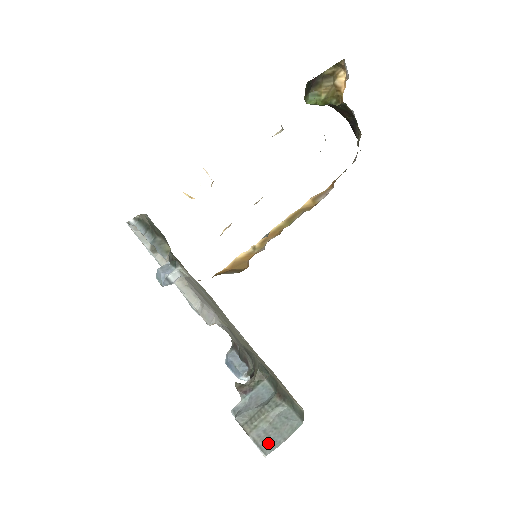
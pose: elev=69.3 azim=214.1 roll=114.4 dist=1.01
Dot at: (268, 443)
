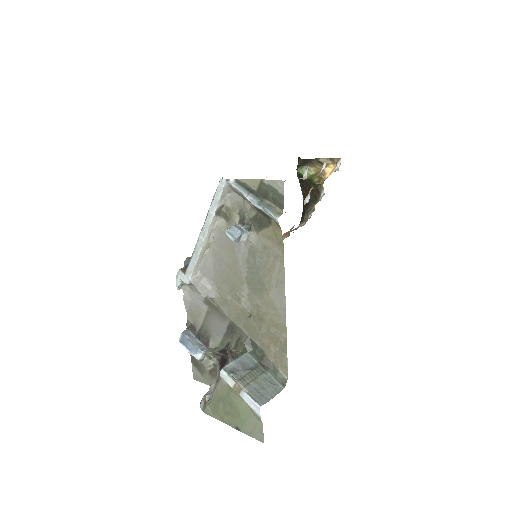
Dot at: (260, 397)
